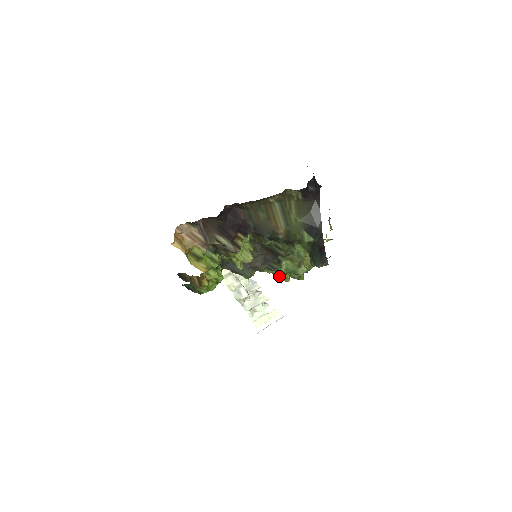
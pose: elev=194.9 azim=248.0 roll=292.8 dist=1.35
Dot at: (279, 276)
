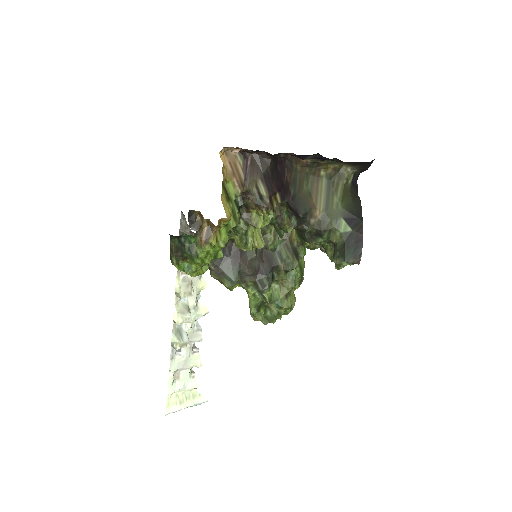
Dot at: (257, 305)
